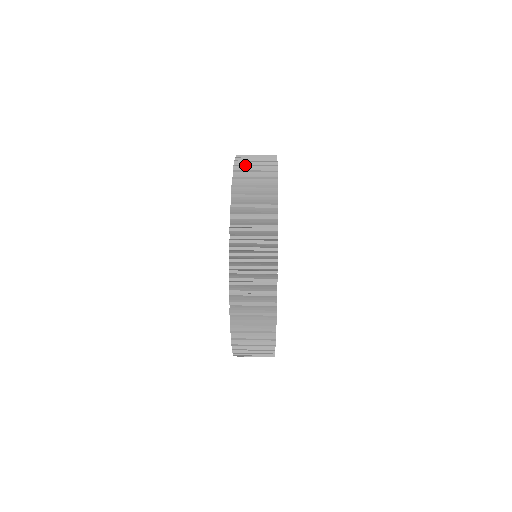
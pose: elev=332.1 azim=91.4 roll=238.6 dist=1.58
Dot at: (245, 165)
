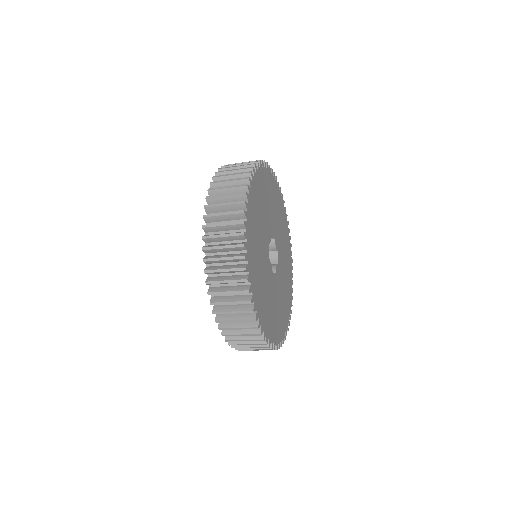
Dot at: occluded
